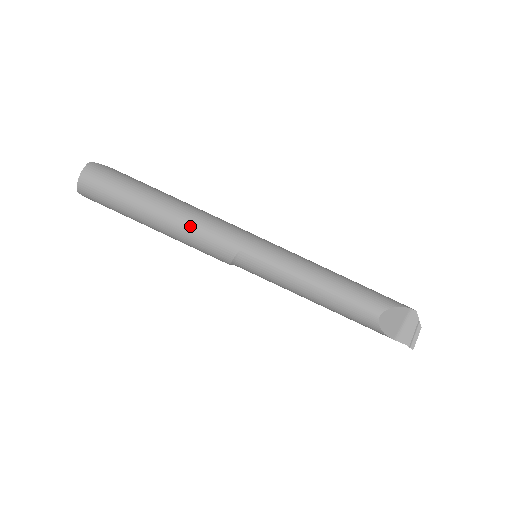
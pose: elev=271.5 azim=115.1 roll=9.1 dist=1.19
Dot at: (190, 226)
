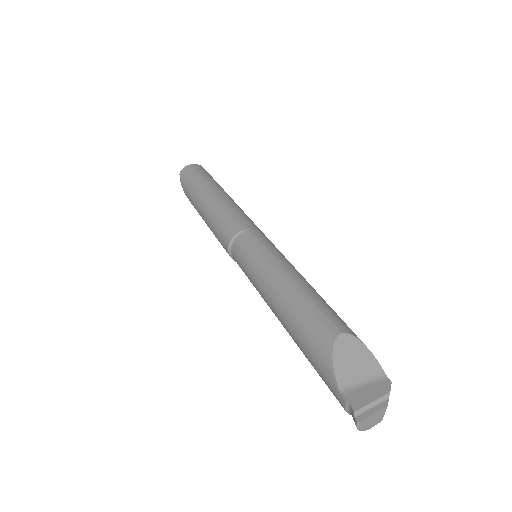
Dot at: (230, 205)
